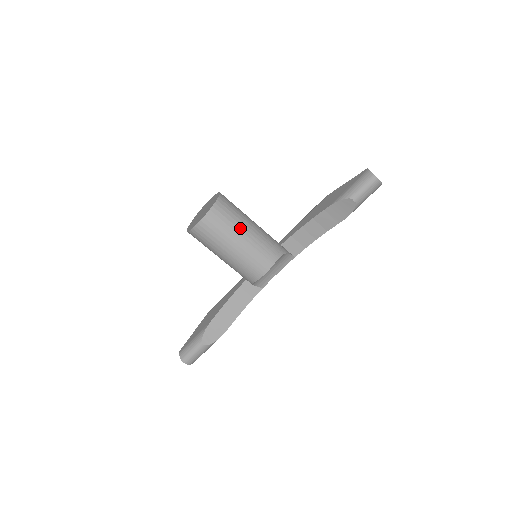
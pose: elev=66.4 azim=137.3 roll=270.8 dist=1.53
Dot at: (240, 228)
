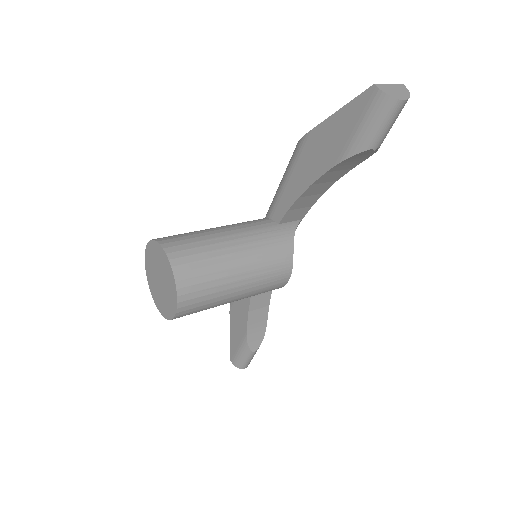
Dot at: (228, 274)
